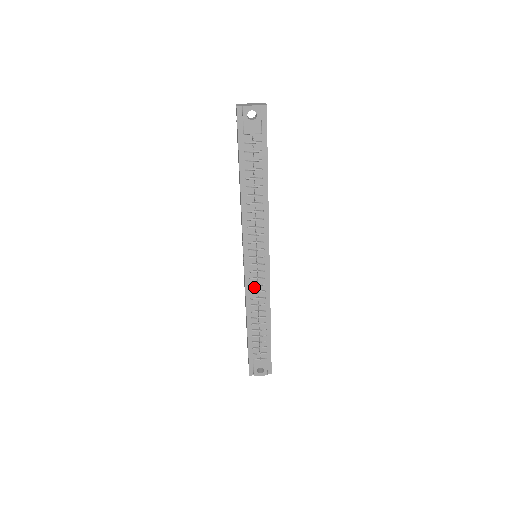
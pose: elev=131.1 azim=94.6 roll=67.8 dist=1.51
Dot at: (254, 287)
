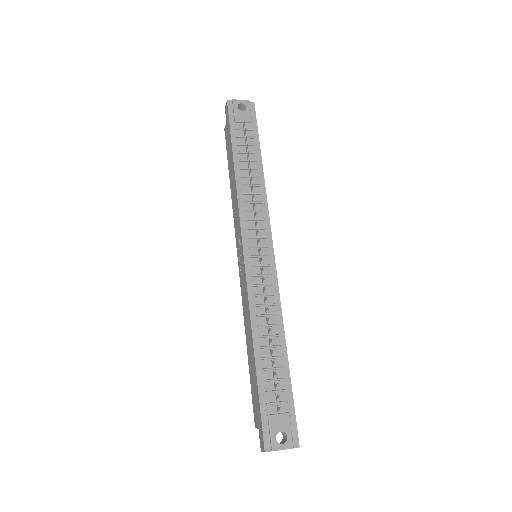
Dot at: (259, 289)
